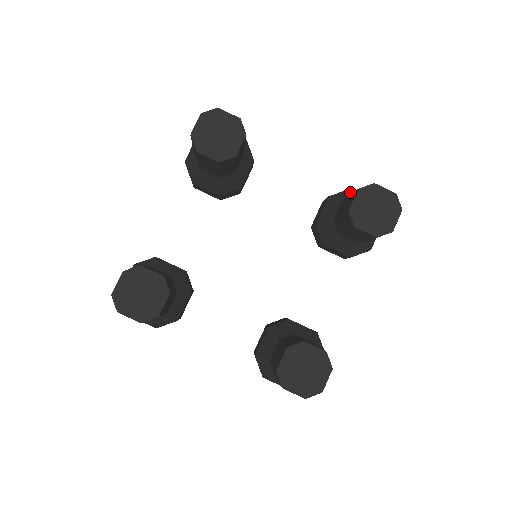
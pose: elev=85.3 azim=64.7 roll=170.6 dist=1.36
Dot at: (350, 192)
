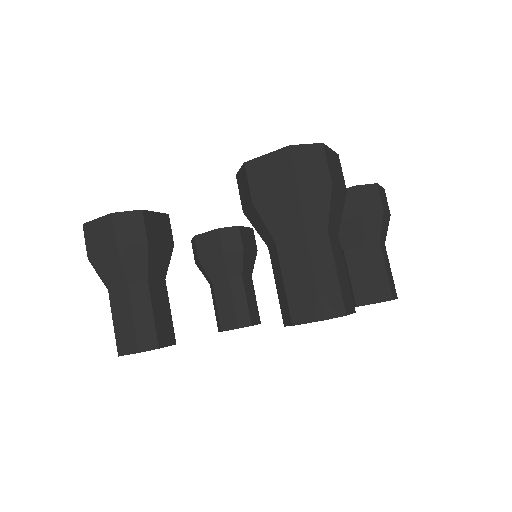
Dot at: (261, 222)
